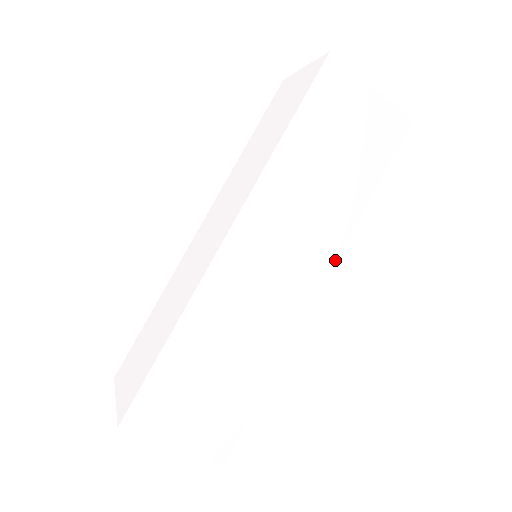
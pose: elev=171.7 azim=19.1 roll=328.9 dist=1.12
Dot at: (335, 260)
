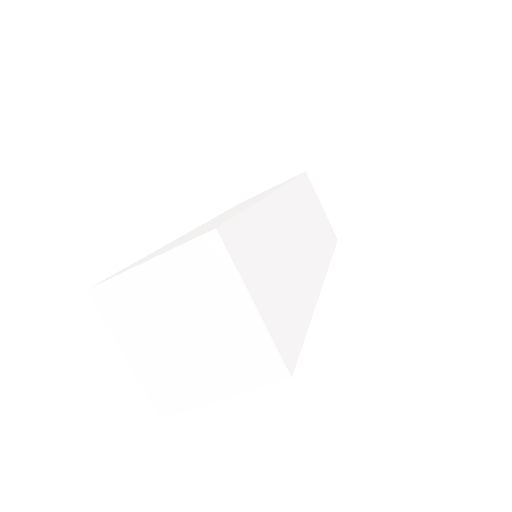
Dot at: (326, 272)
